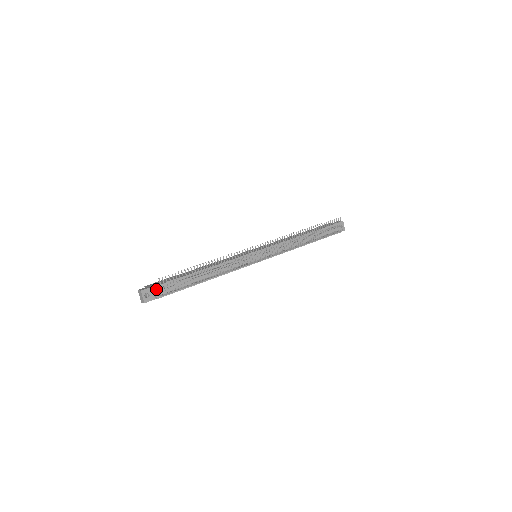
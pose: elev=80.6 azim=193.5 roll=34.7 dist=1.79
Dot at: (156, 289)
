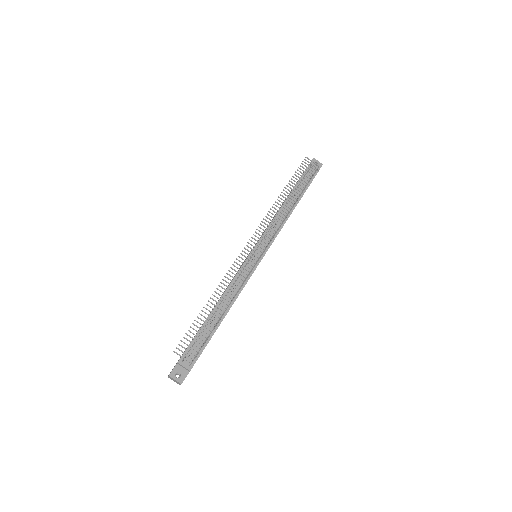
Dot at: (182, 363)
